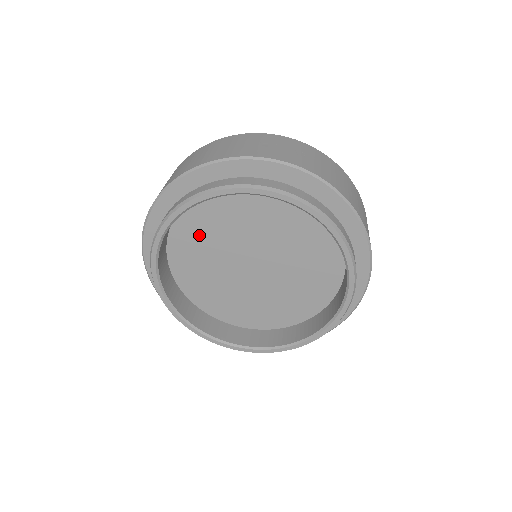
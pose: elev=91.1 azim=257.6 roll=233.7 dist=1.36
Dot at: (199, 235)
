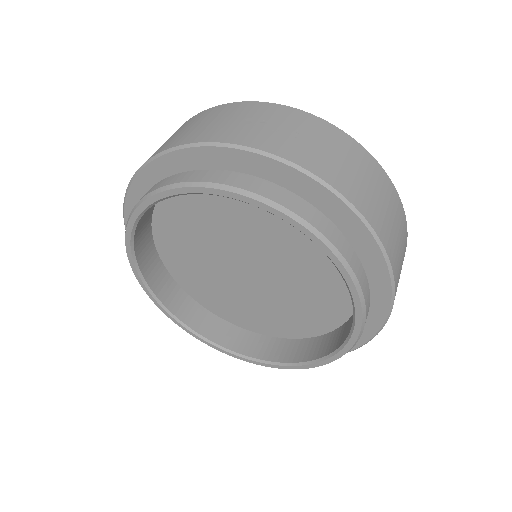
Dot at: (183, 231)
